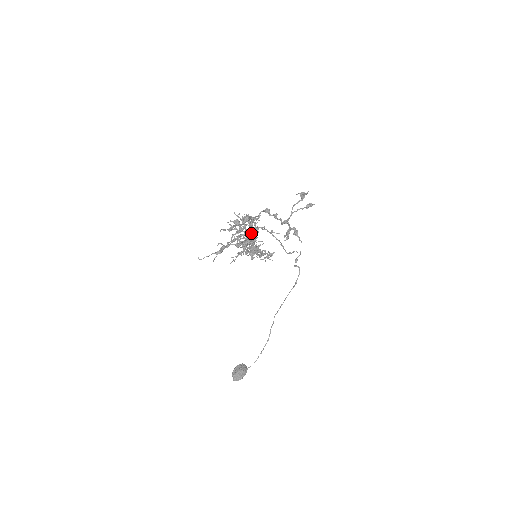
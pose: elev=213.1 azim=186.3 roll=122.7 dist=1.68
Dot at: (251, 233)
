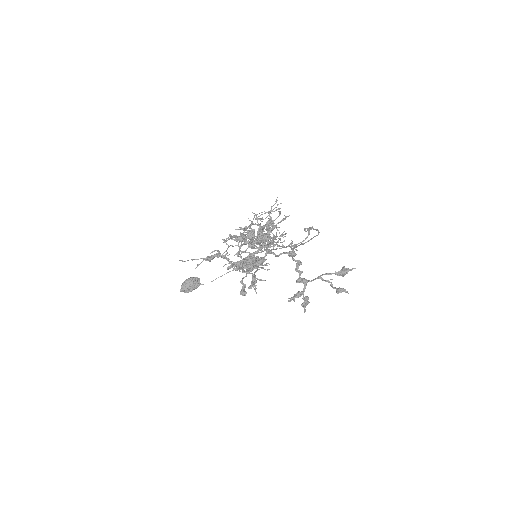
Dot at: (257, 265)
